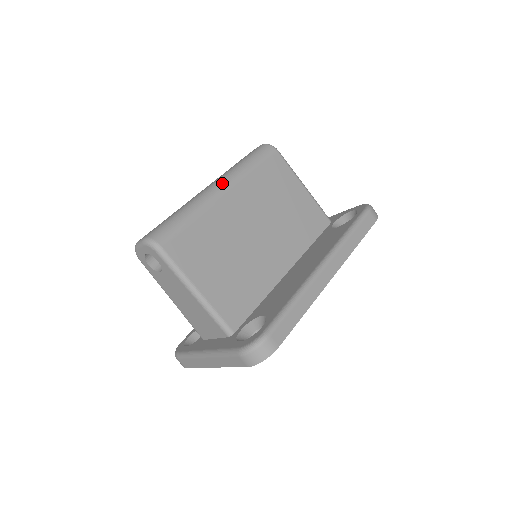
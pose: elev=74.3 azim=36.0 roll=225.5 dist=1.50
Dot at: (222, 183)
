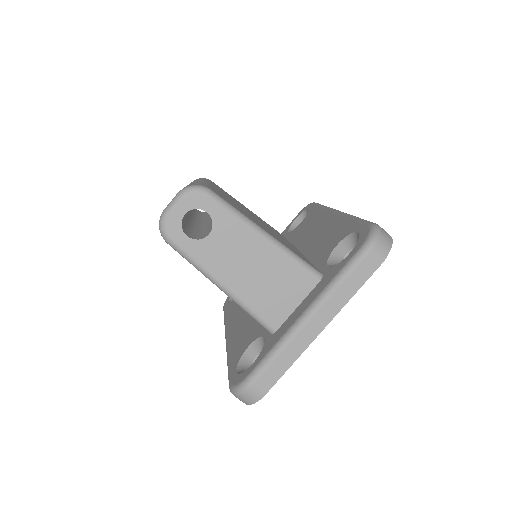
Dot at: (199, 180)
